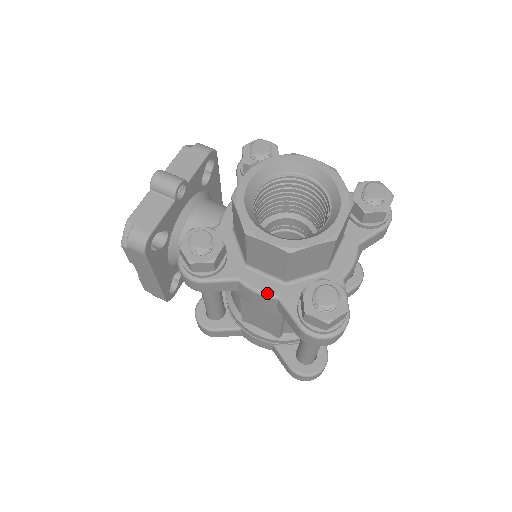
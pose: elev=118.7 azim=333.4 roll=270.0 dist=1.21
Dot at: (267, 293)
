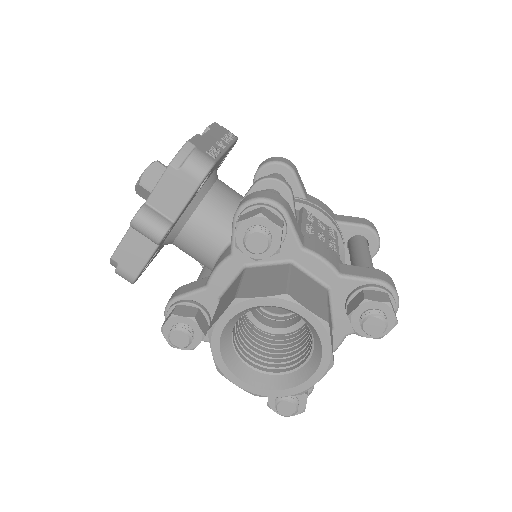
Dot at: occluded
